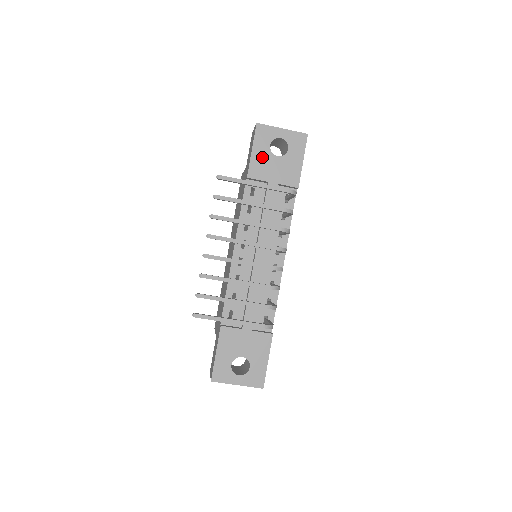
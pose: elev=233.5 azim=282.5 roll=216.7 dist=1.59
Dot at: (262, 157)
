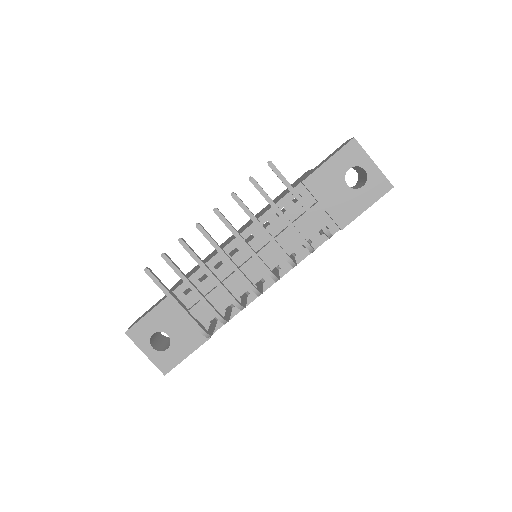
Dot at: (332, 174)
